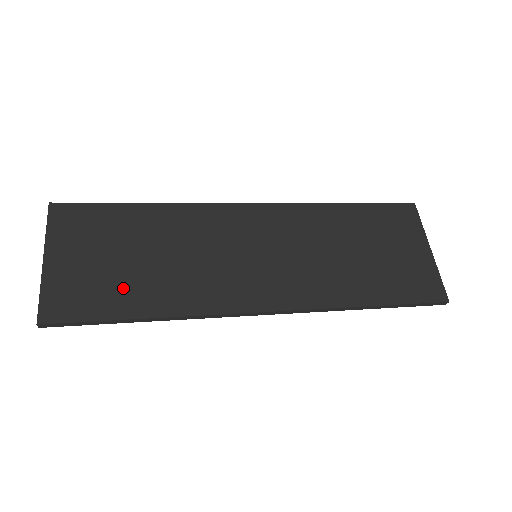
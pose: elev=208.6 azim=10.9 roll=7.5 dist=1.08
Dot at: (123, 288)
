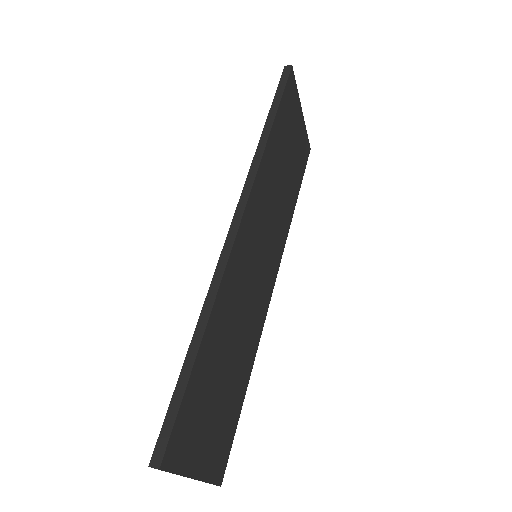
Dot at: (233, 398)
